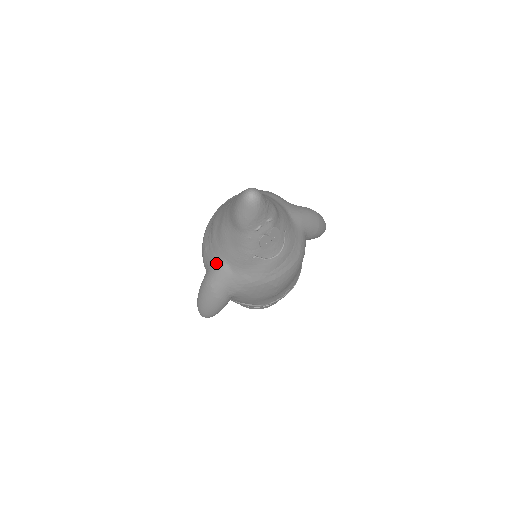
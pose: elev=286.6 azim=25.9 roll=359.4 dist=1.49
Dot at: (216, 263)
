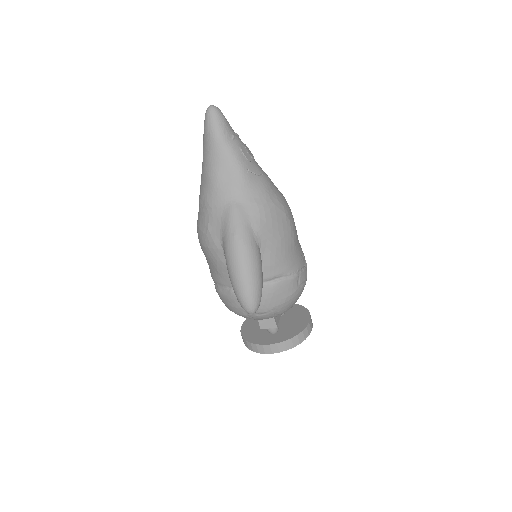
Dot at: (224, 213)
